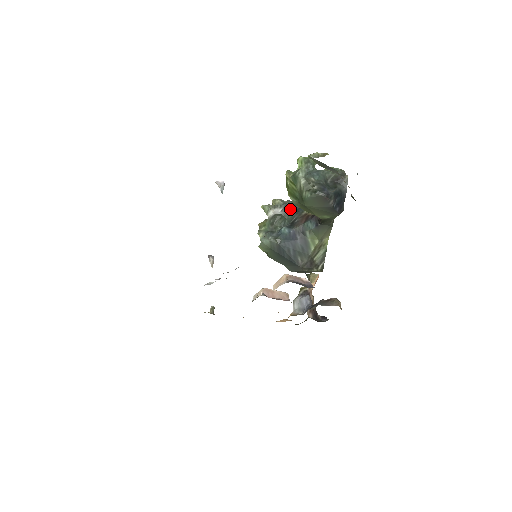
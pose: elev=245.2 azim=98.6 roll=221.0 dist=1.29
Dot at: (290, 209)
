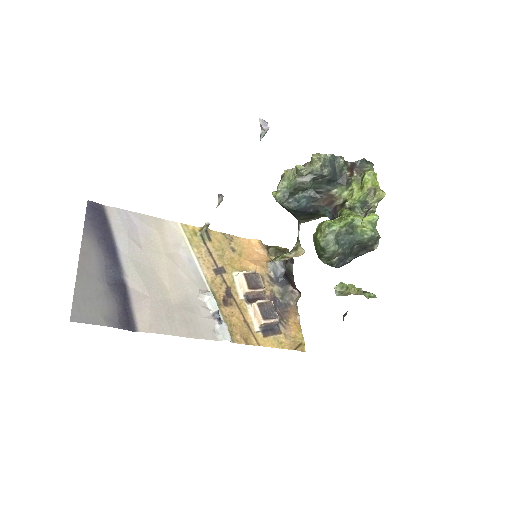
Dot at: (323, 179)
